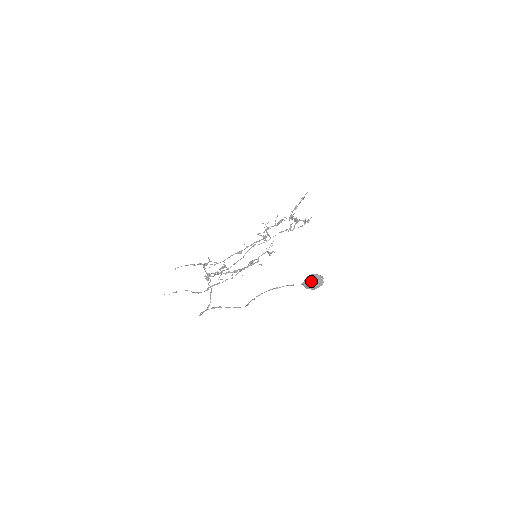
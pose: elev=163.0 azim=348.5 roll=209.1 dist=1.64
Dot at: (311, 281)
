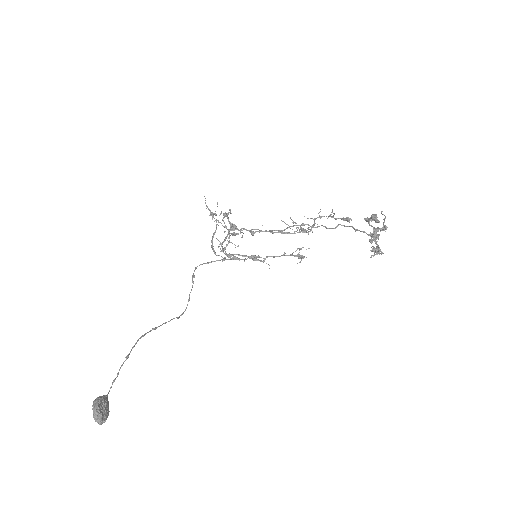
Dot at: (93, 409)
